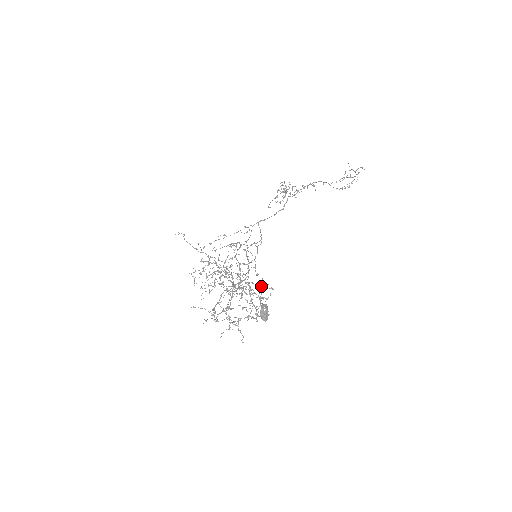
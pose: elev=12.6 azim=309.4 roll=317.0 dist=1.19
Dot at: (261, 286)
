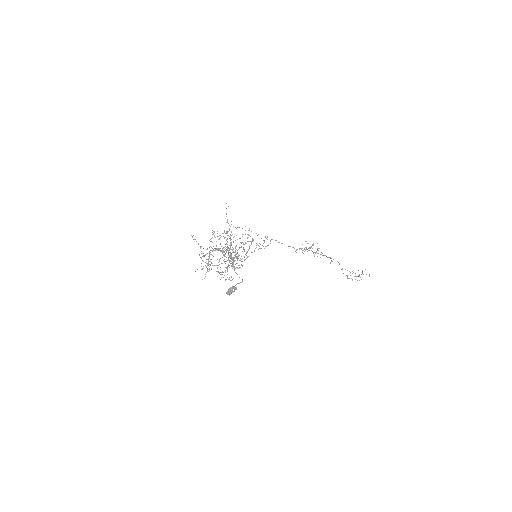
Dot at: occluded
